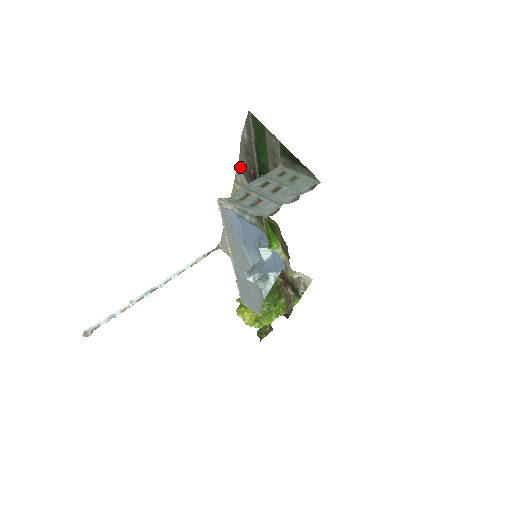
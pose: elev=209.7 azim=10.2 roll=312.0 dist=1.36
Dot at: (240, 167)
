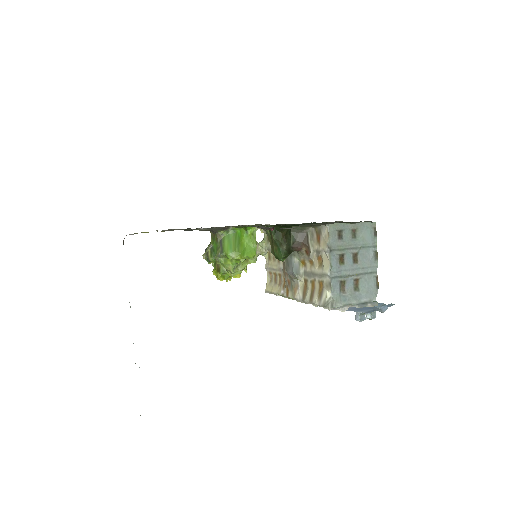
Dot at: occluded
